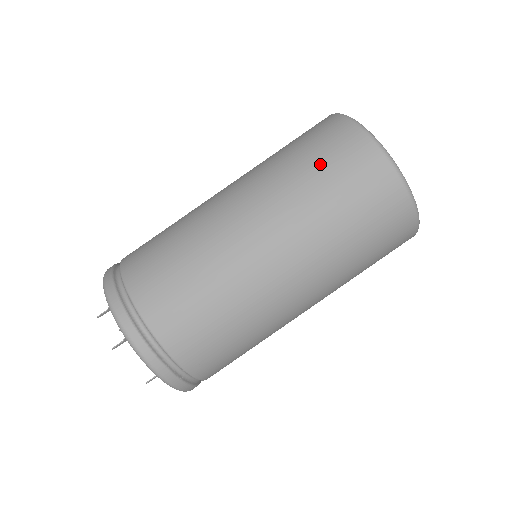
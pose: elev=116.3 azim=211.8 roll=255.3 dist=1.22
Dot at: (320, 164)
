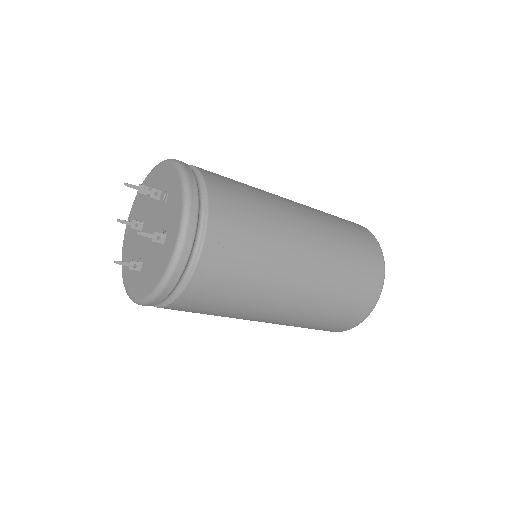
Dot at: occluded
